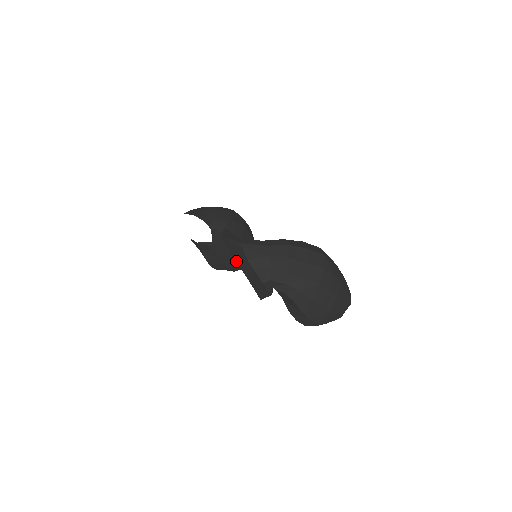
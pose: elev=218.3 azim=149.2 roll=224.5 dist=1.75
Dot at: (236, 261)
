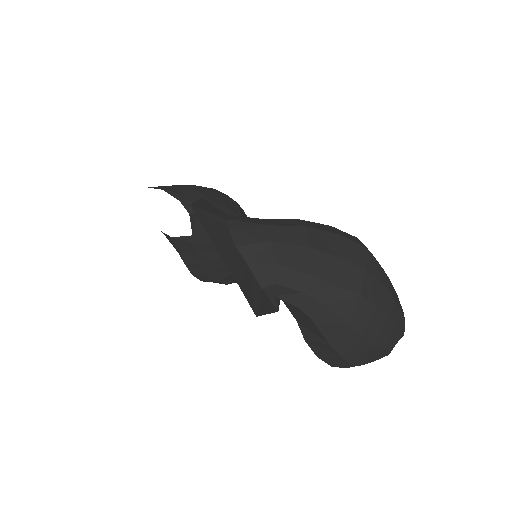
Dot at: (214, 244)
